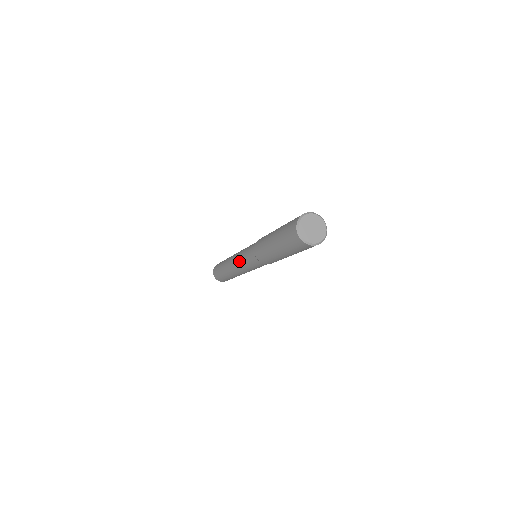
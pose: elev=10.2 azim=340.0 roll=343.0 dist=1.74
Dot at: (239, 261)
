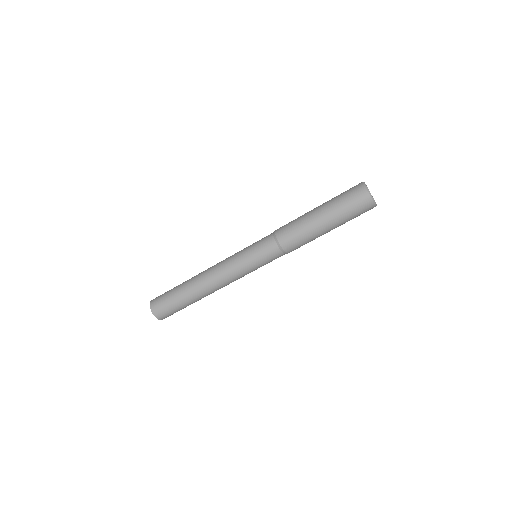
Dot at: (235, 262)
